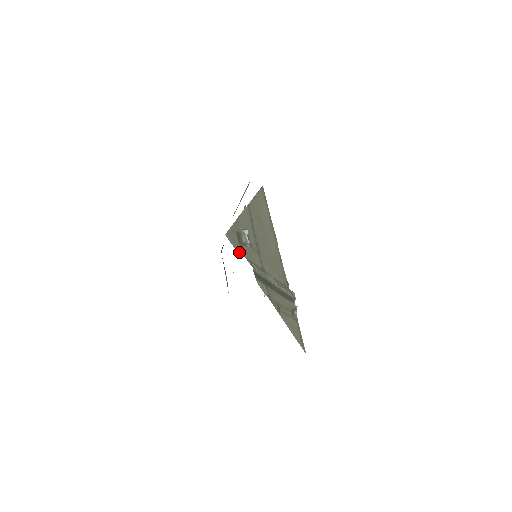
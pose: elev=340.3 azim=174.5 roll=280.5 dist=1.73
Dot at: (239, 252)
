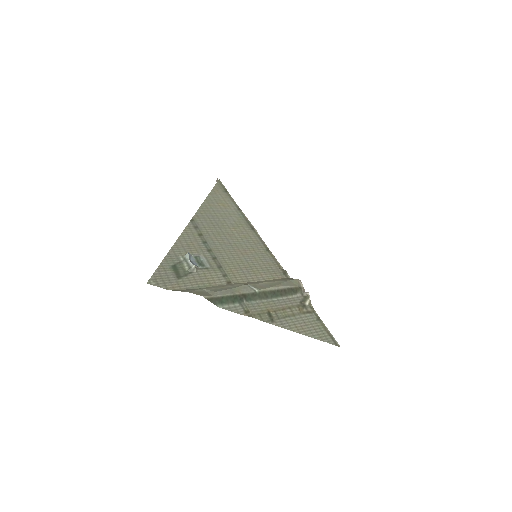
Dot at: (178, 289)
